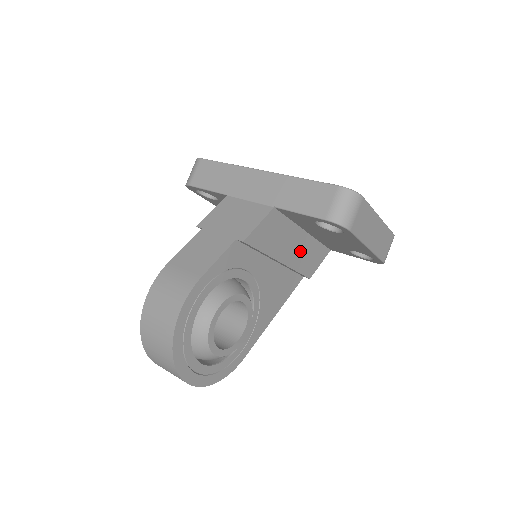
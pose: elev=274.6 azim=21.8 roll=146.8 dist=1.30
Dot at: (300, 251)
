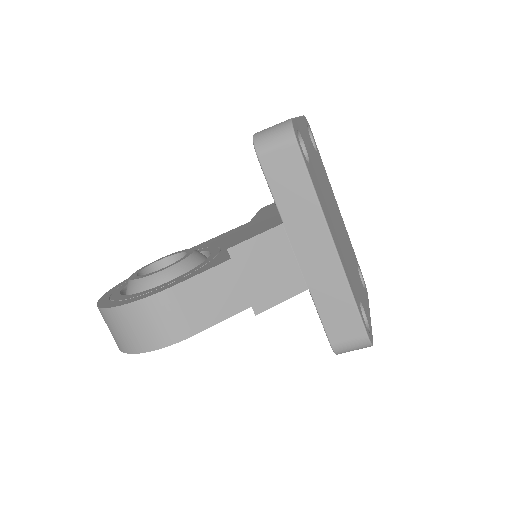
Dot at: occluded
